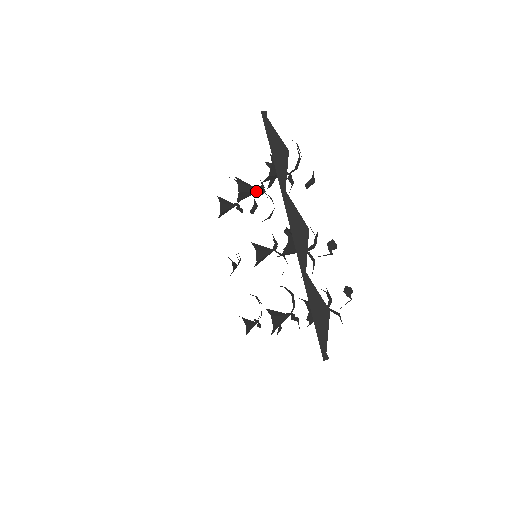
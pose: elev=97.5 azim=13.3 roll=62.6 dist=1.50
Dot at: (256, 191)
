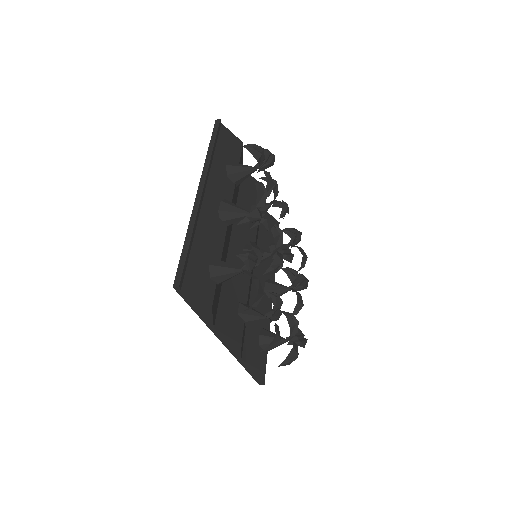
Dot at: occluded
